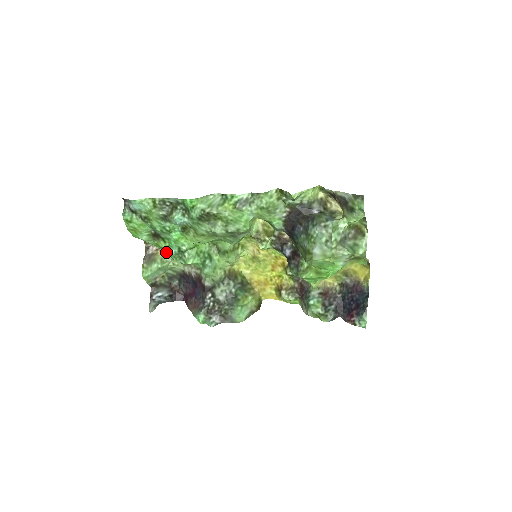
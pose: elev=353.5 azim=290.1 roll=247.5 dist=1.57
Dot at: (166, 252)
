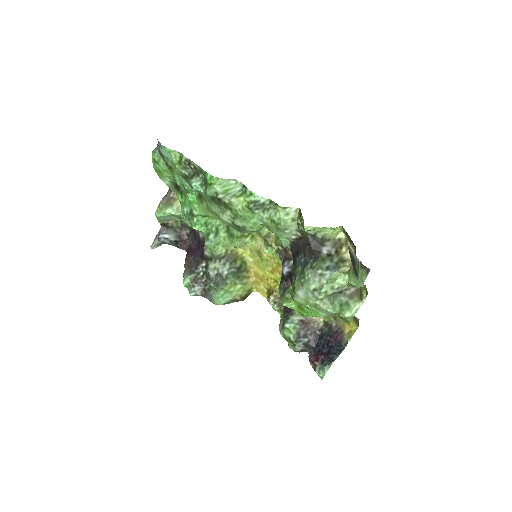
Dot at: occluded
